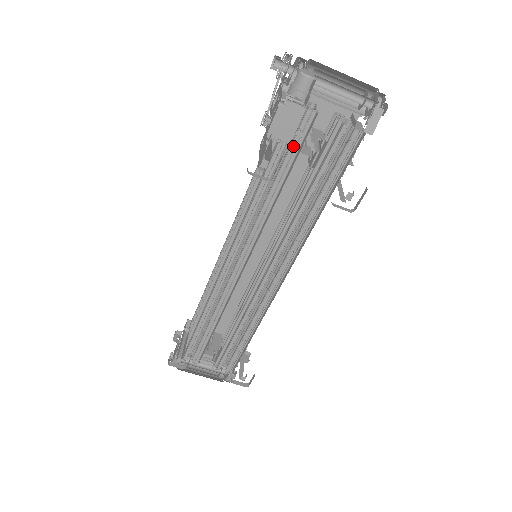
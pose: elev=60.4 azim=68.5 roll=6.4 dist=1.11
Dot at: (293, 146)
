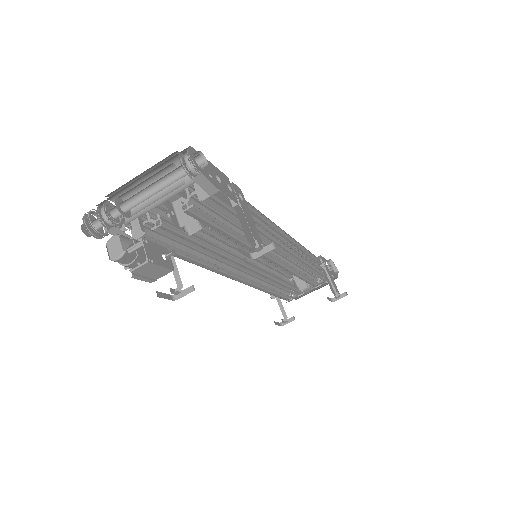
Dot at: (179, 239)
